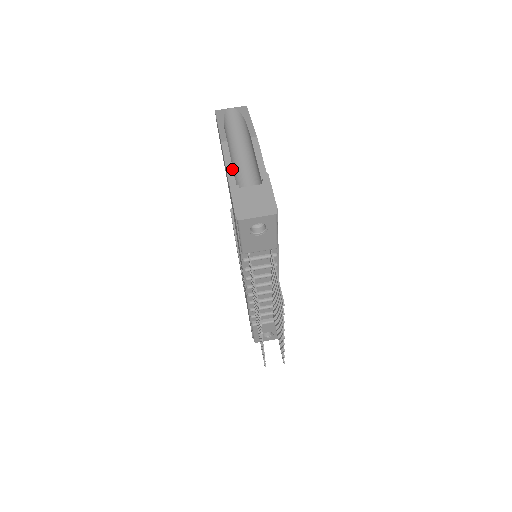
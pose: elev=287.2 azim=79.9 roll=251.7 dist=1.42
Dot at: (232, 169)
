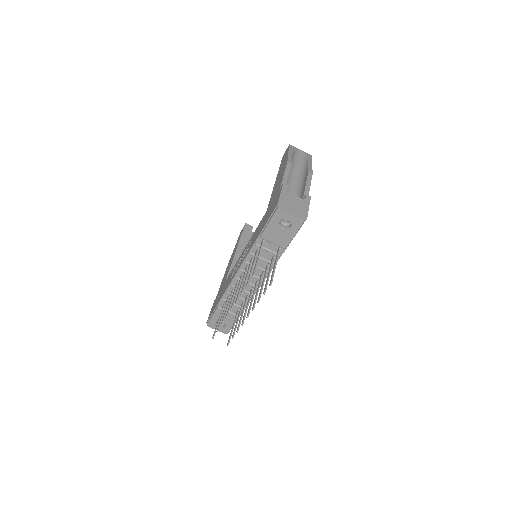
Dot at: occluded
